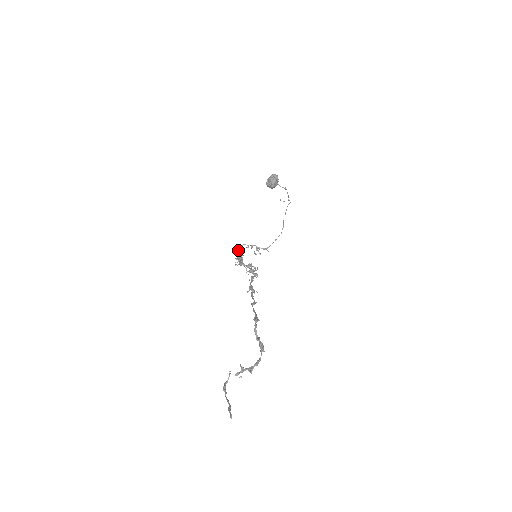
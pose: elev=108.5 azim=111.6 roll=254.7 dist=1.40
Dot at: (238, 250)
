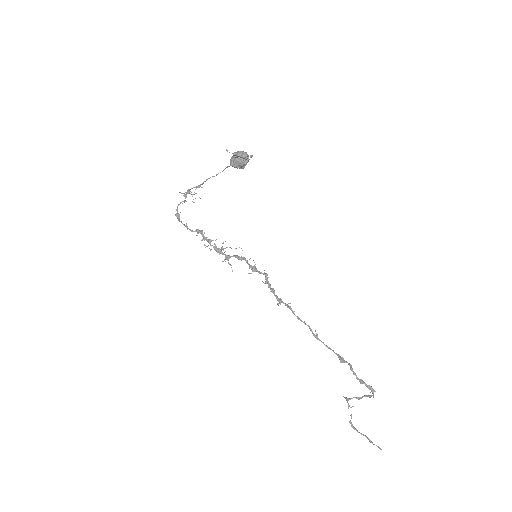
Dot at: (179, 215)
